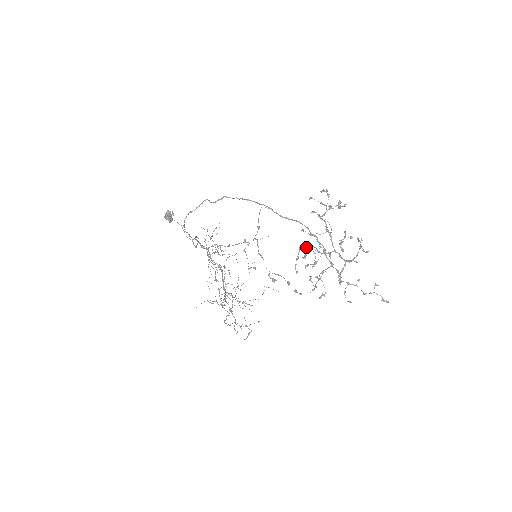
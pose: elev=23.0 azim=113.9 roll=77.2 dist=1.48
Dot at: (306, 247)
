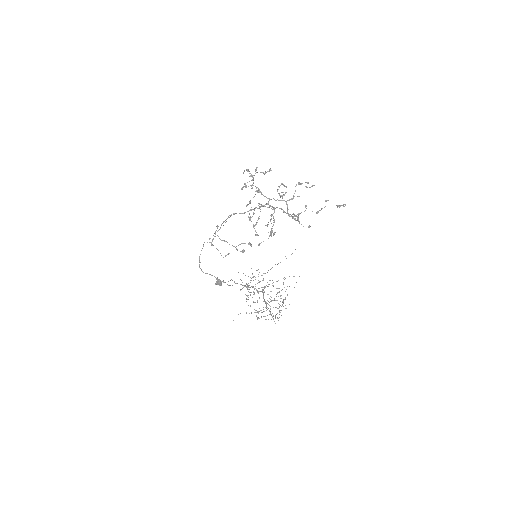
Dot at: (253, 214)
